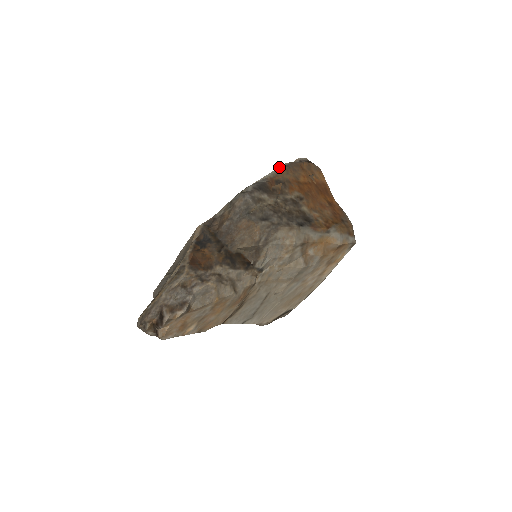
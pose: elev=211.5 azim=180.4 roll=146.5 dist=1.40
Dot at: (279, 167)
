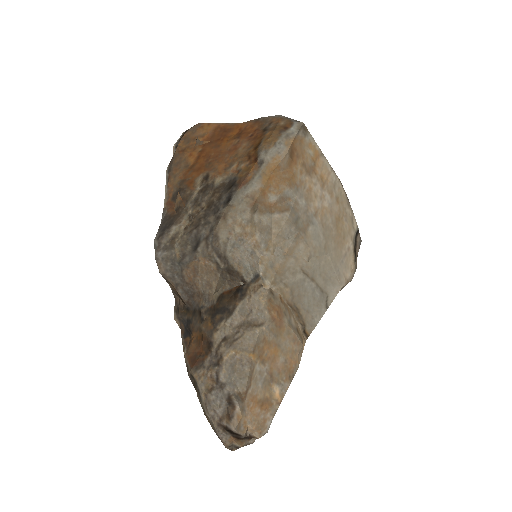
Dot at: occluded
